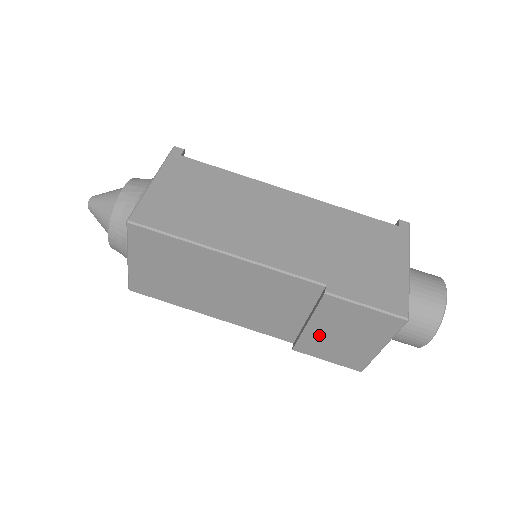
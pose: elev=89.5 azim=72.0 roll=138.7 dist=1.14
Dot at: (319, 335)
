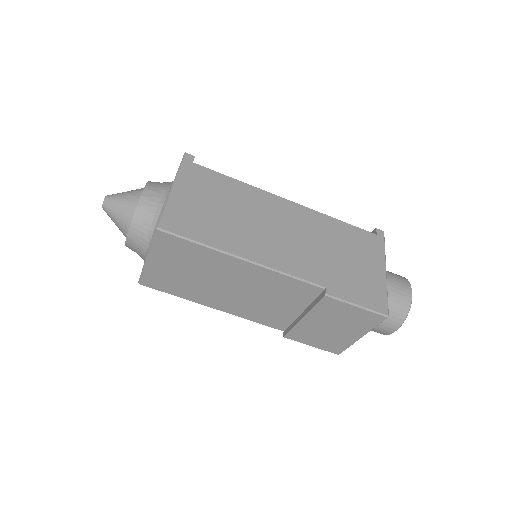
Dot at: (311, 326)
